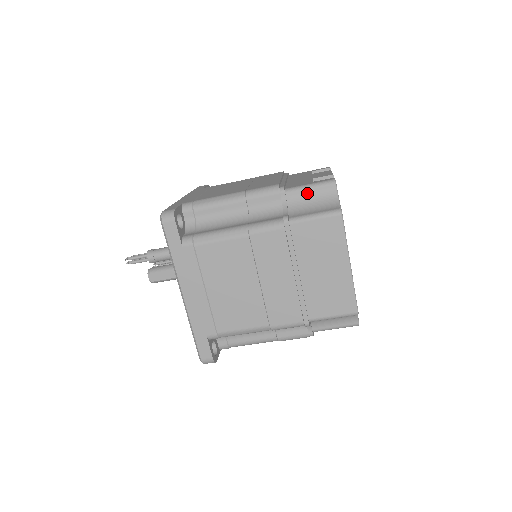
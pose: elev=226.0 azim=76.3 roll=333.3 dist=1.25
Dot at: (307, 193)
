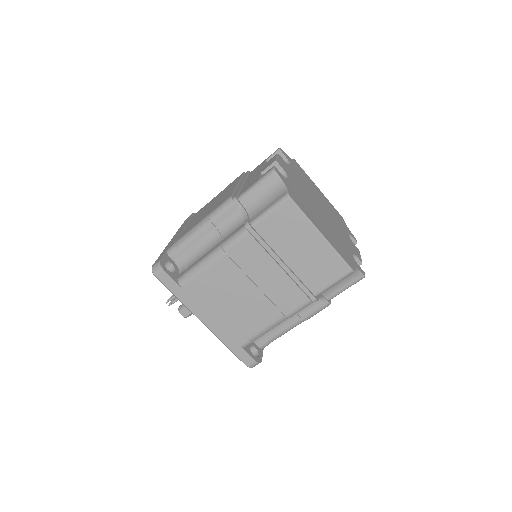
Dot at: (256, 192)
